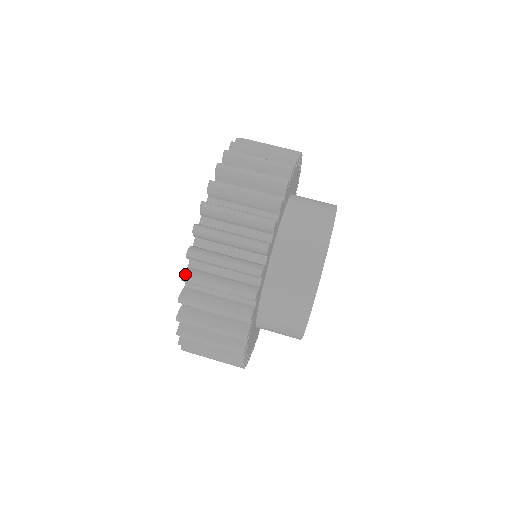
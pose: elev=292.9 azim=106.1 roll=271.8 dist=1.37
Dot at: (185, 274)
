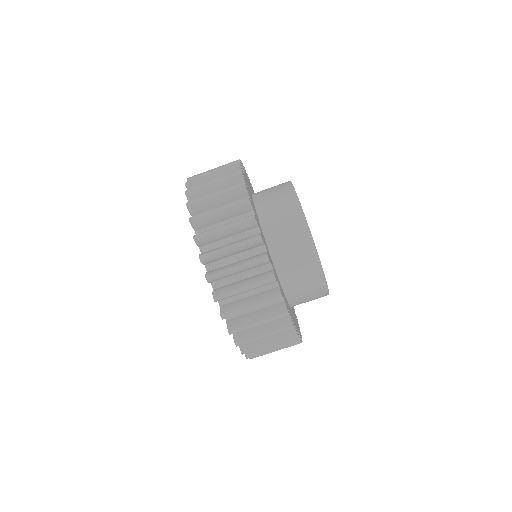
Dot at: (247, 356)
